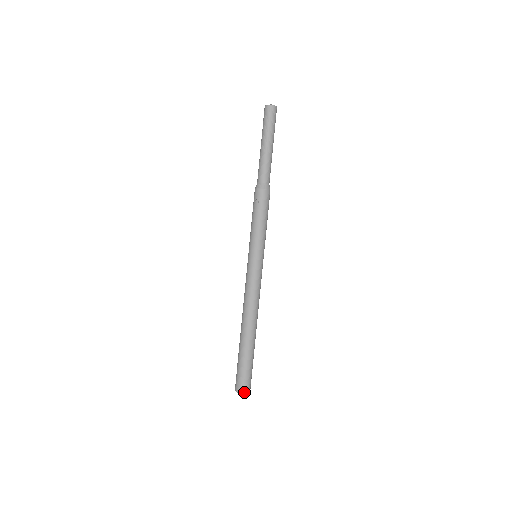
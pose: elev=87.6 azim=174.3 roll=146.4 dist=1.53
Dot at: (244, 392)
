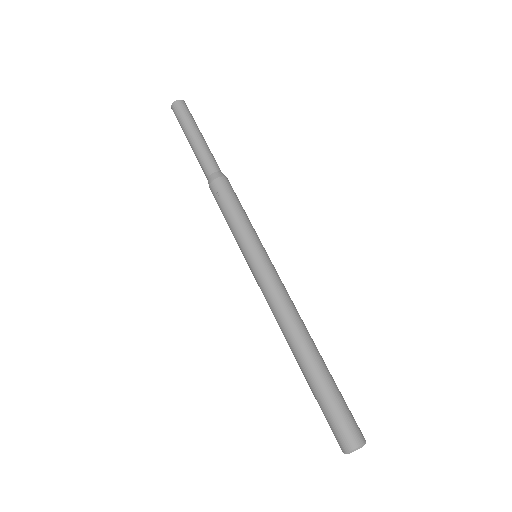
Dot at: (357, 444)
